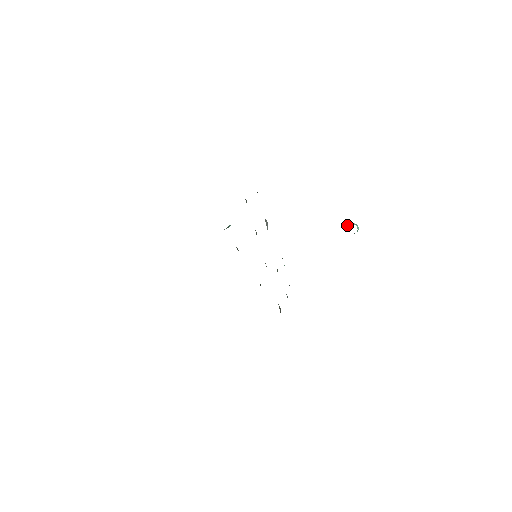
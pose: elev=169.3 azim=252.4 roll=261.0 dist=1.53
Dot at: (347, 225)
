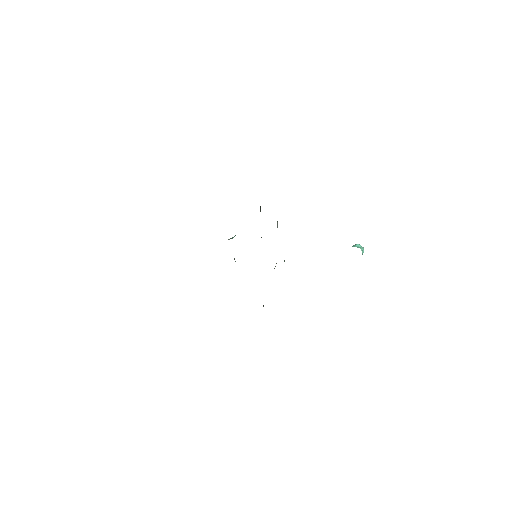
Dot at: (354, 246)
